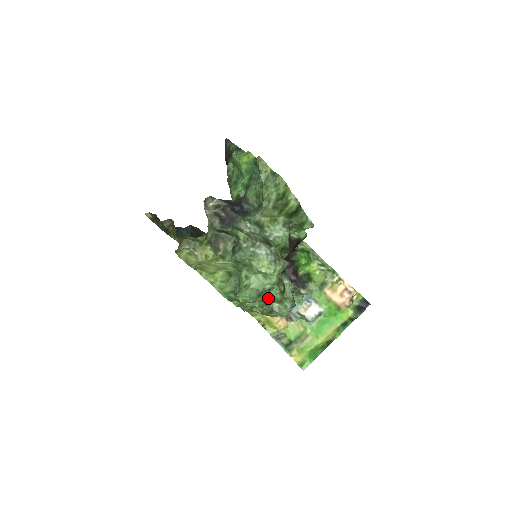
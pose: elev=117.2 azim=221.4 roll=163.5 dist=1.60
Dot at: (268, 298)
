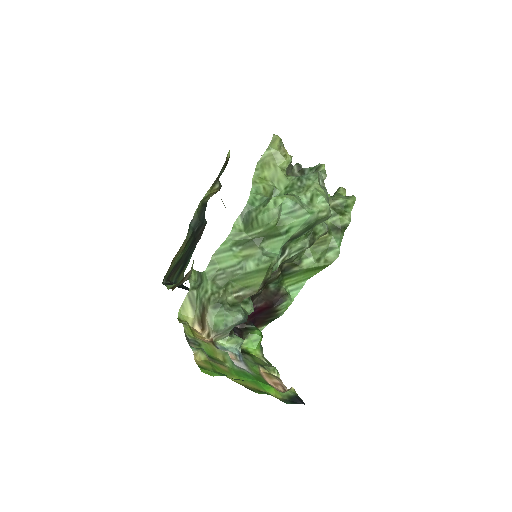
Dot at: (263, 254)
